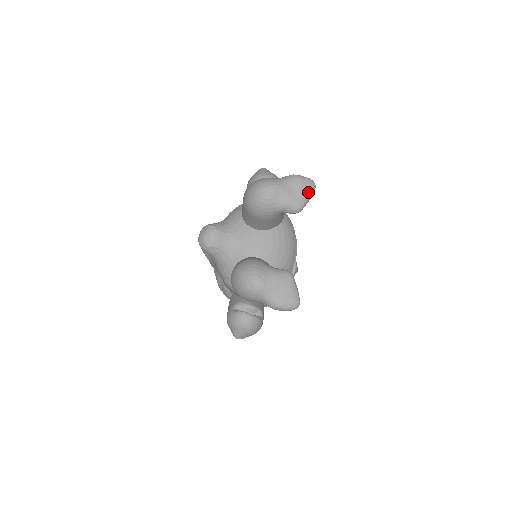
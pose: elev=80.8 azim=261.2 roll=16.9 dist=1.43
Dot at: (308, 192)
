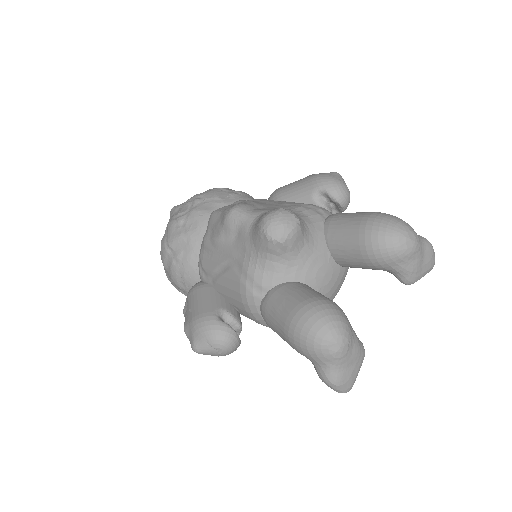
Dot at: (428, 270)
